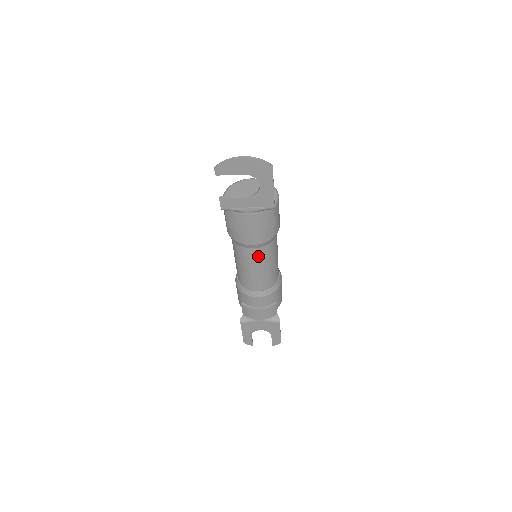
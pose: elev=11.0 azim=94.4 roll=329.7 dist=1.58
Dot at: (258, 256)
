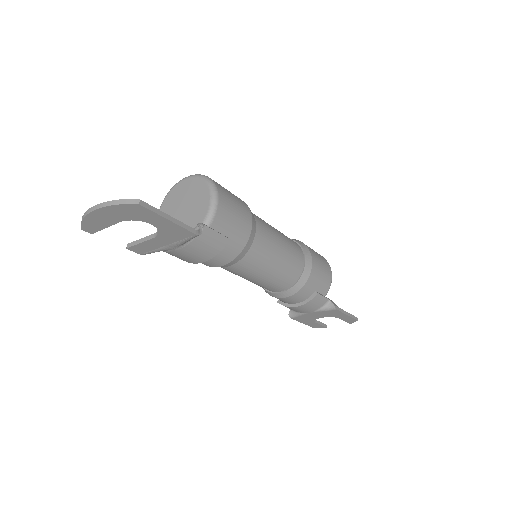
Dot at: (244, 269)
